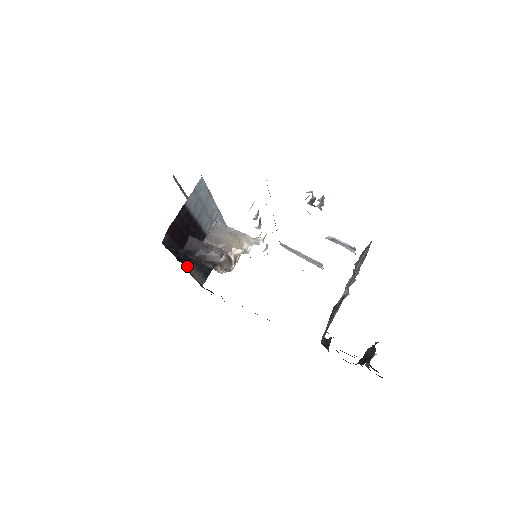
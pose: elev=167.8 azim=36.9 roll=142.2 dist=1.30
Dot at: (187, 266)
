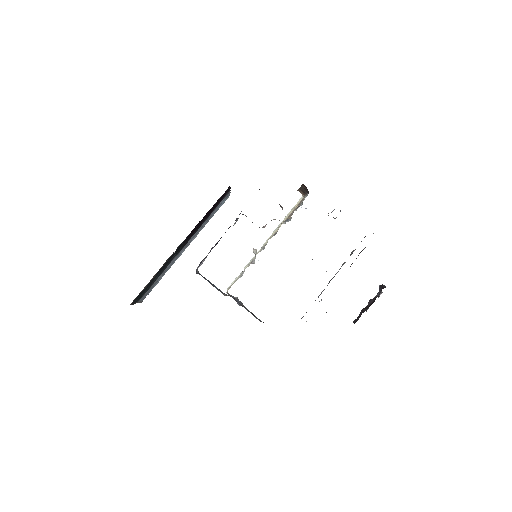
Dot at: (179, 245)
